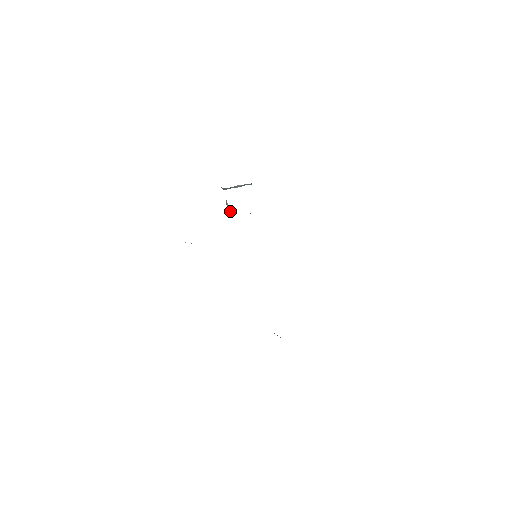
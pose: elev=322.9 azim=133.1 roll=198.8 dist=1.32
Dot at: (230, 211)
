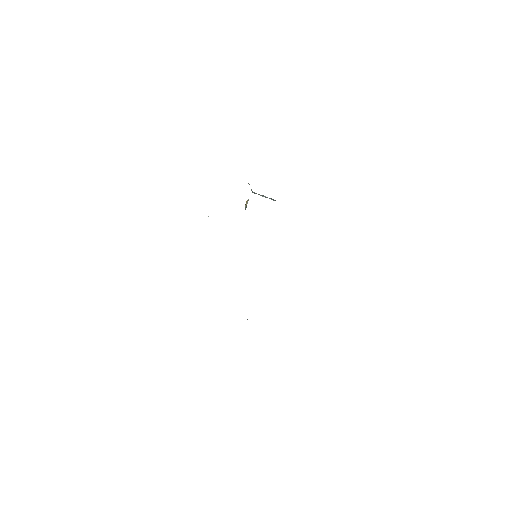
Dot at: (245, 209)
